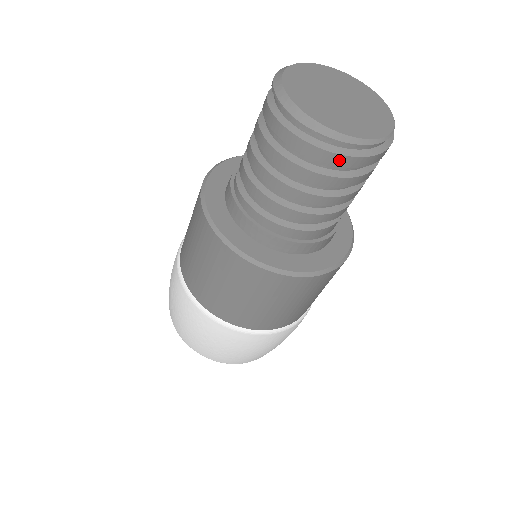
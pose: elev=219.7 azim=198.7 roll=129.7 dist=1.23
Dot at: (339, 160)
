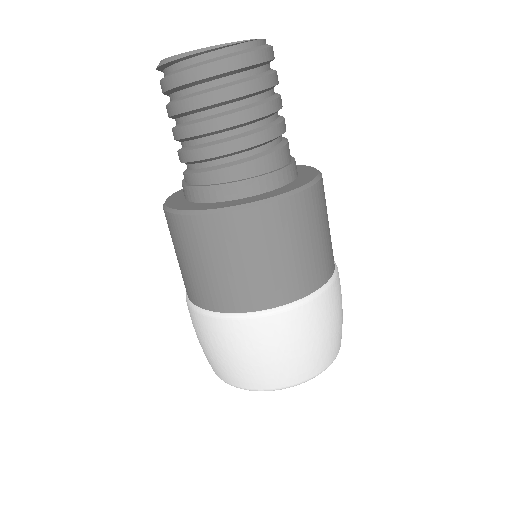
Dot at: (183, 78)
